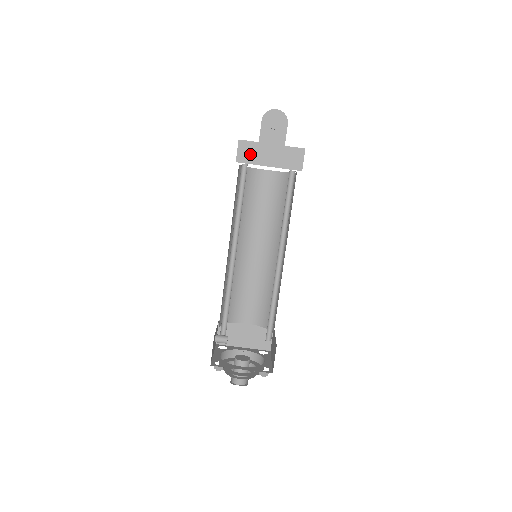
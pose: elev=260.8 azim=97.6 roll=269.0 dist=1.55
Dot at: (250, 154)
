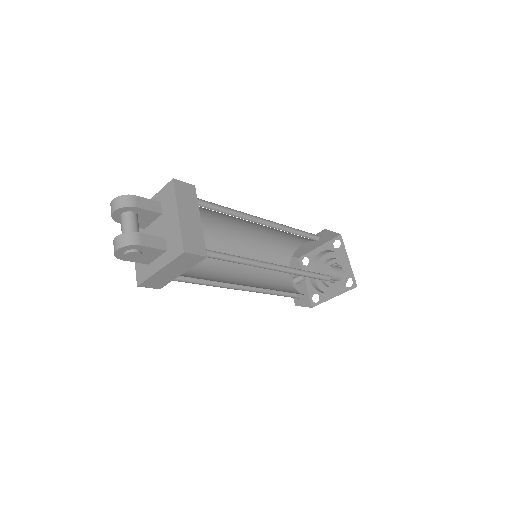
Dot at: (159, 282)
